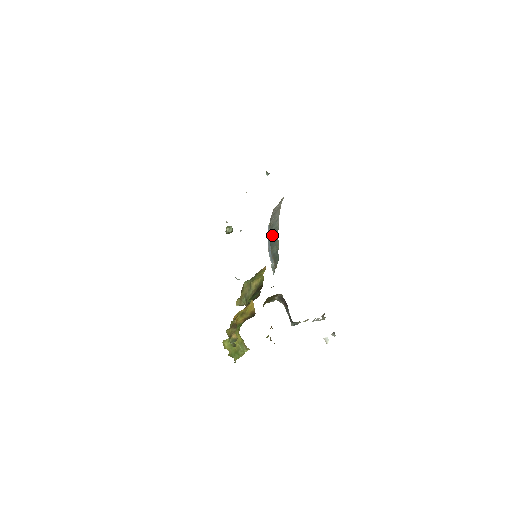
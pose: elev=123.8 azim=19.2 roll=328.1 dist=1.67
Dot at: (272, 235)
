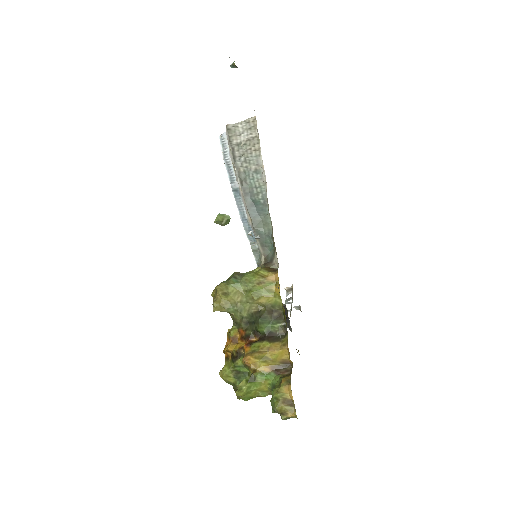
Dot at: (251, 197)
